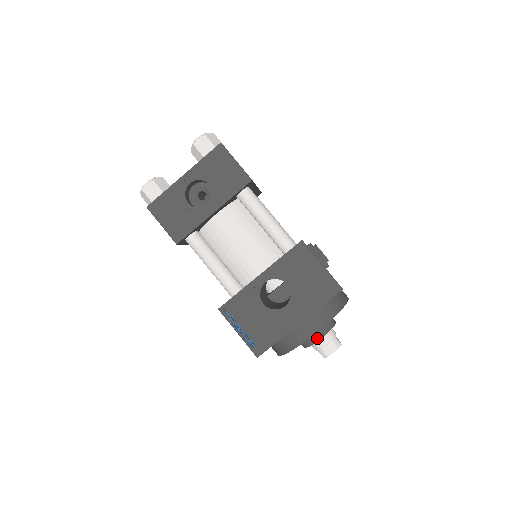
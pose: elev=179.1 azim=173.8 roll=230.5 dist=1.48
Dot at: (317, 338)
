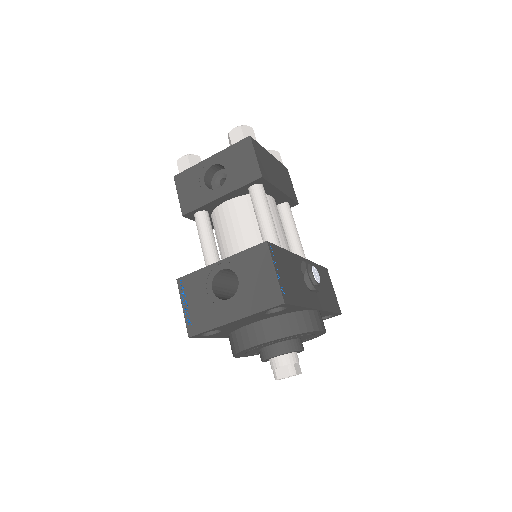
Dot at: (271, 354)
